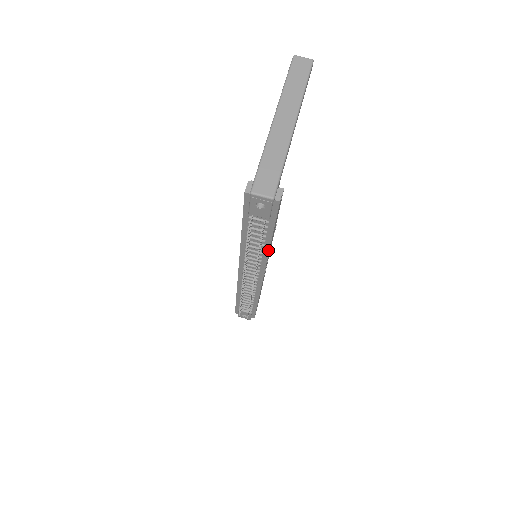
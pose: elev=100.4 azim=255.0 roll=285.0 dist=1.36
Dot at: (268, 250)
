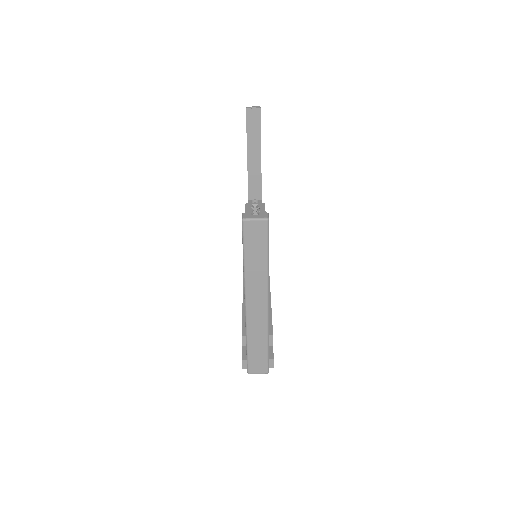
Dot at: occluded
